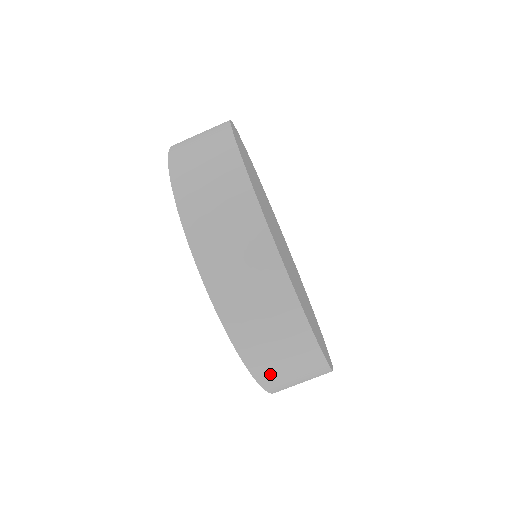
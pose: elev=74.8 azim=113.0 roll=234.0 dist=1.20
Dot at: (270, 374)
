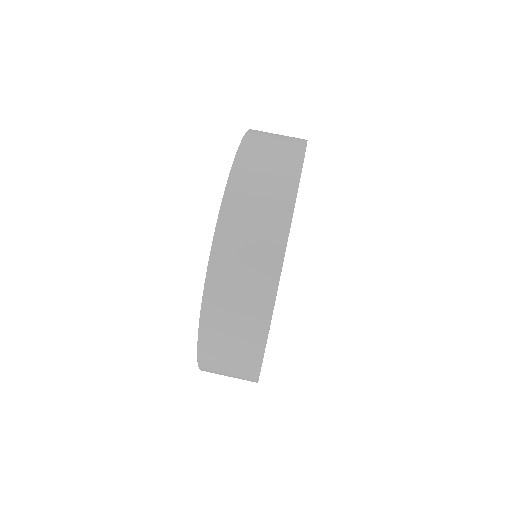
Dot at: (214, 328)
